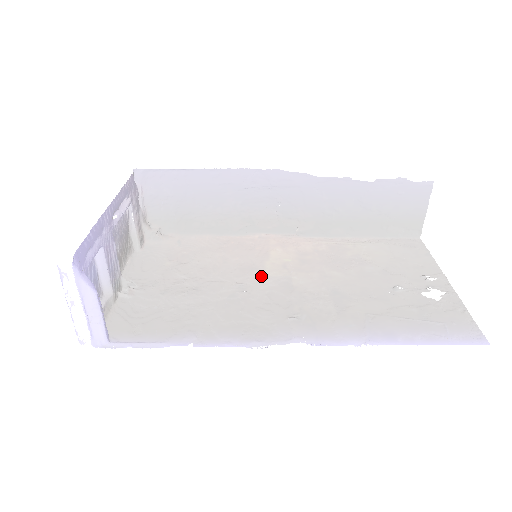
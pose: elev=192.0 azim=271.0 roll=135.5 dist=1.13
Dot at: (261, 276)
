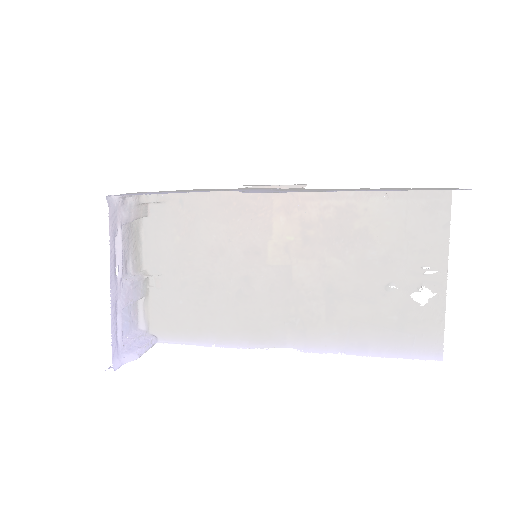
Dot at: (264, 265)
